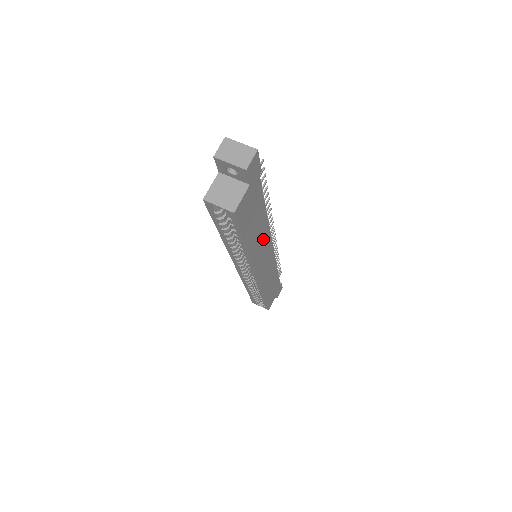
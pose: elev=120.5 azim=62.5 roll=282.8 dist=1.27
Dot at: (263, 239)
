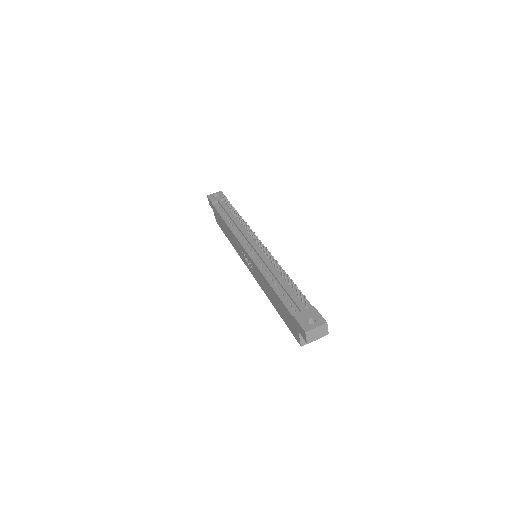
Dot at: occluded
